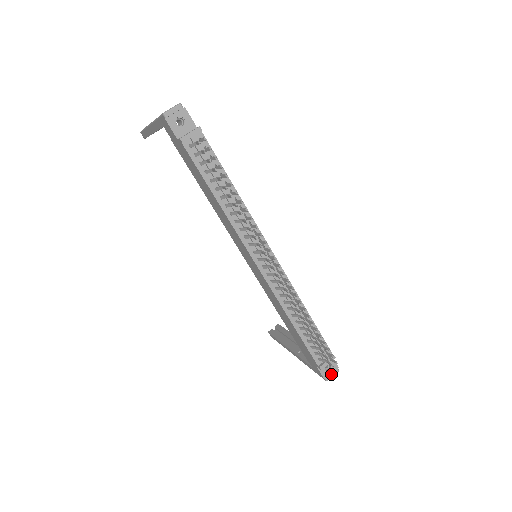
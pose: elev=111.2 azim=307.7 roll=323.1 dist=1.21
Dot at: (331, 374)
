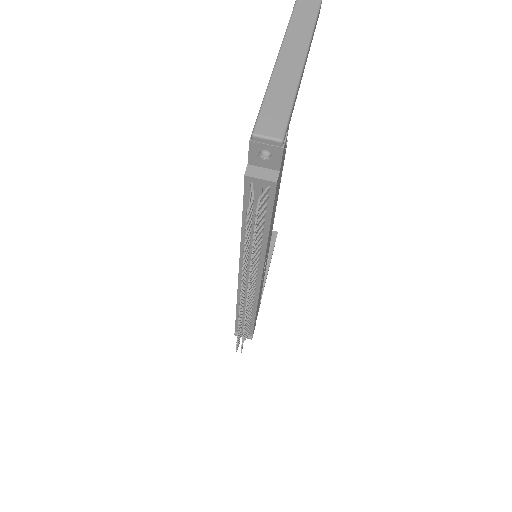
Dot at: occluded
